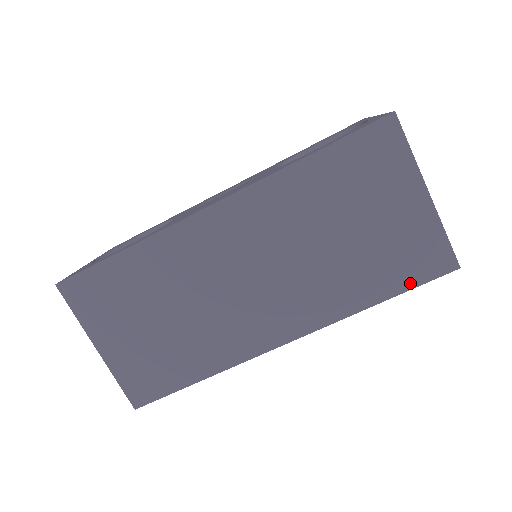
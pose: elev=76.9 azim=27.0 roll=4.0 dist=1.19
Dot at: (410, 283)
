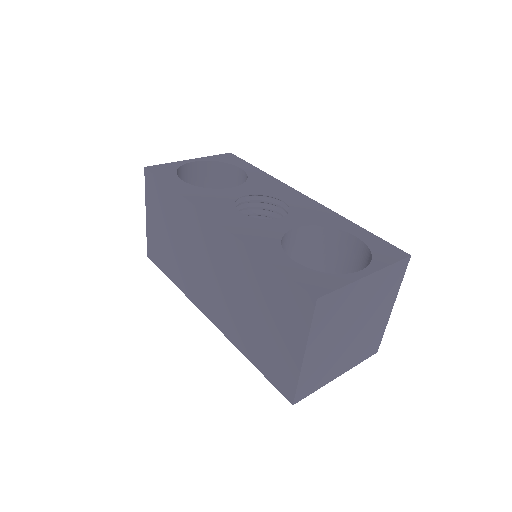
Dot at: (268, 375)
